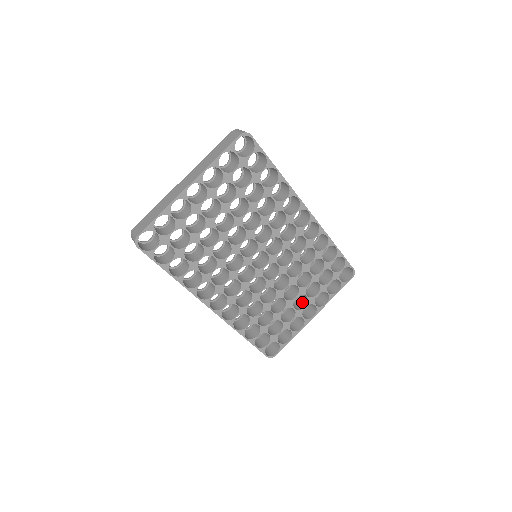
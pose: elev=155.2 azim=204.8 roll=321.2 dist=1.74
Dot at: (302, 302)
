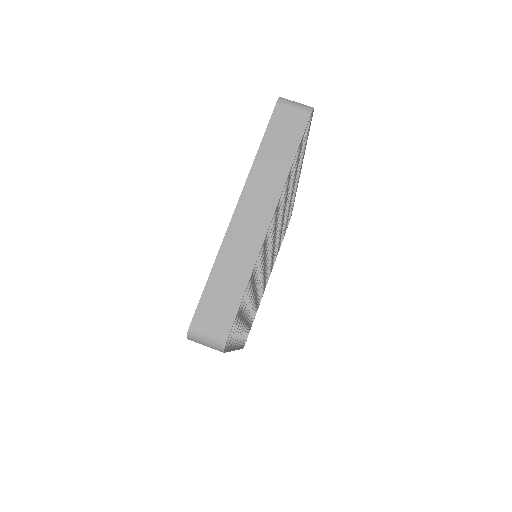
Dot at: occluded
